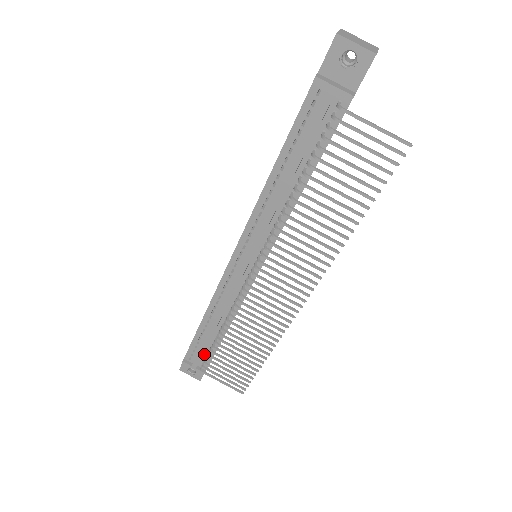
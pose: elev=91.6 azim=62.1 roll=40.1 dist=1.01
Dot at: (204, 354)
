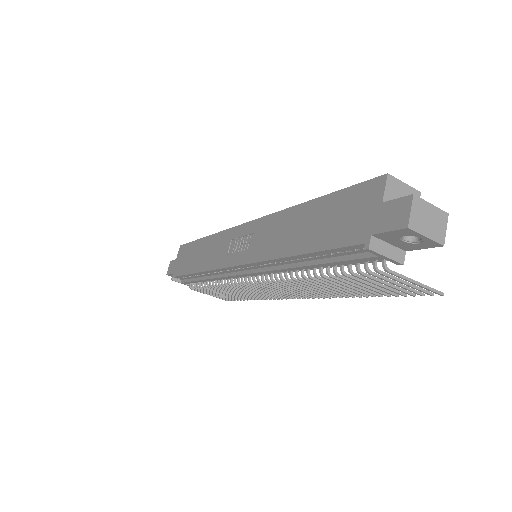
Dot at: occluded
